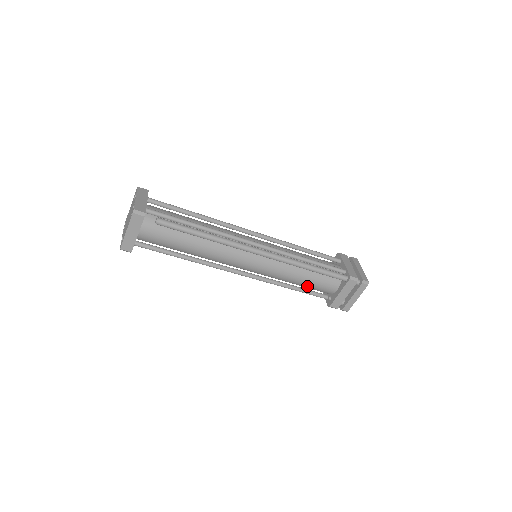
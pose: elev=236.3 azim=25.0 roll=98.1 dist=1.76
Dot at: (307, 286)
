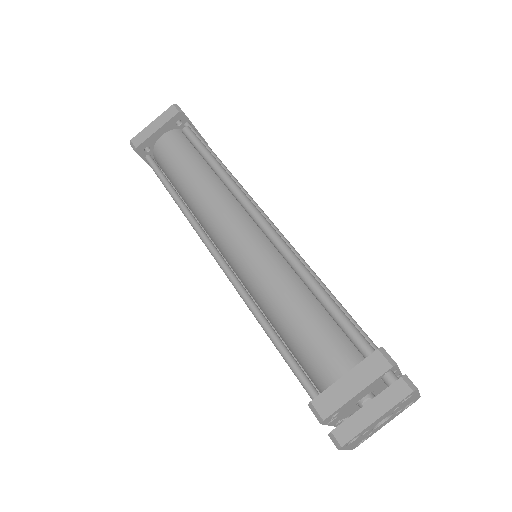
Dot at: (295, 337)
